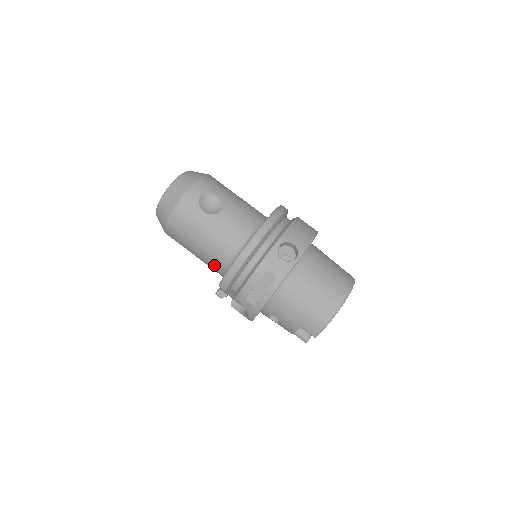
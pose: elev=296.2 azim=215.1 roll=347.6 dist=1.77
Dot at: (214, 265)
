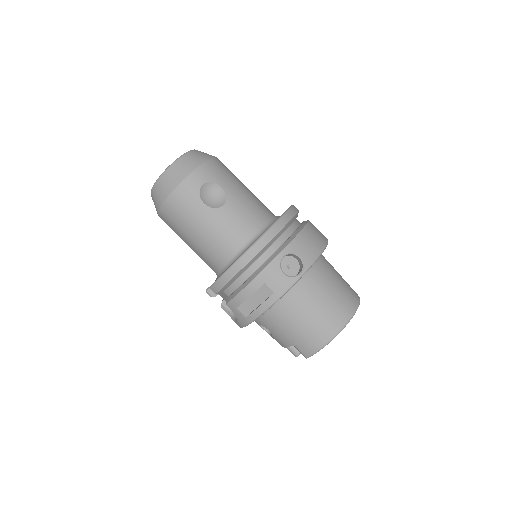
Dot at: (208, 262)
